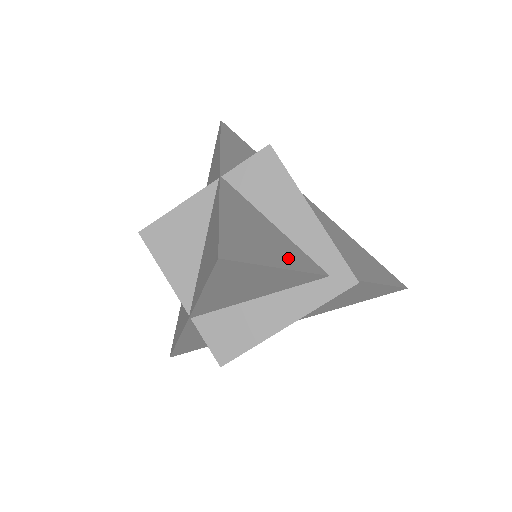
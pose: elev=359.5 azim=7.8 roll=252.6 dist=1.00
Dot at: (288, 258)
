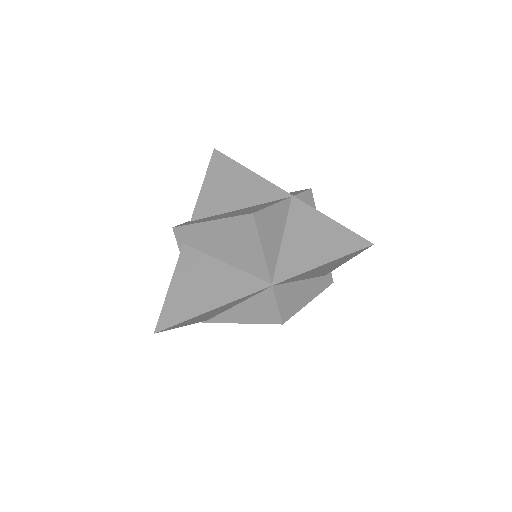
Dot at: occluded
